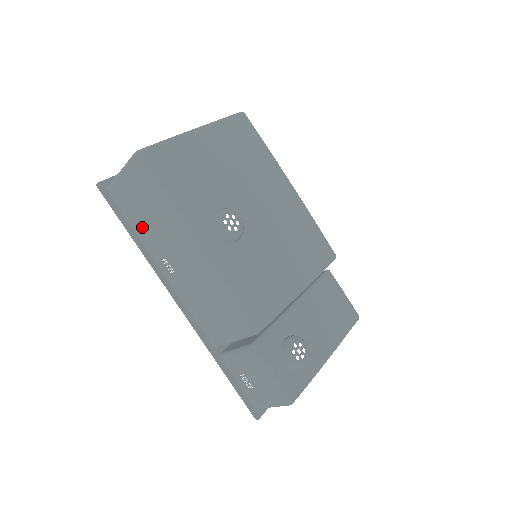
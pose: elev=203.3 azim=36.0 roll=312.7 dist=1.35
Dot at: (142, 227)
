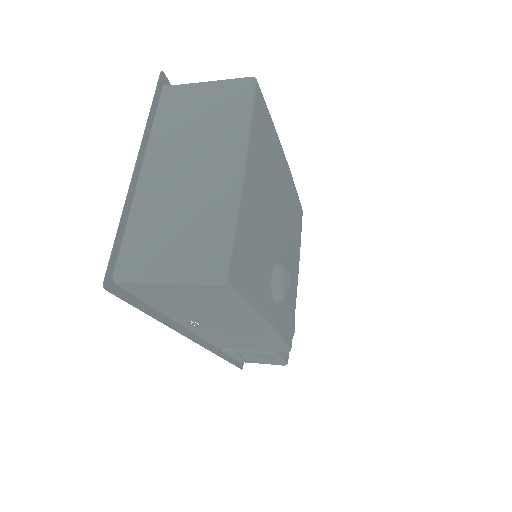
Dot at: (171, 307)
